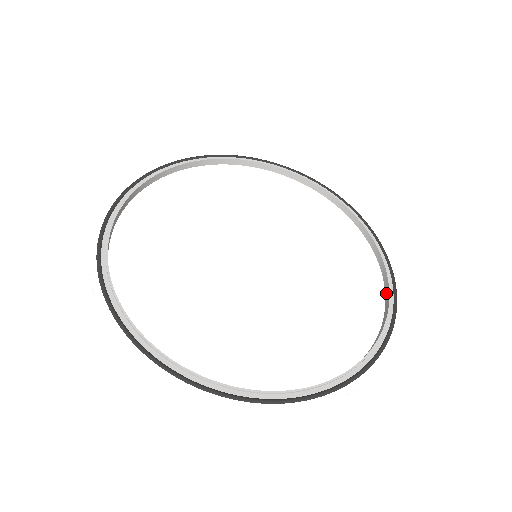
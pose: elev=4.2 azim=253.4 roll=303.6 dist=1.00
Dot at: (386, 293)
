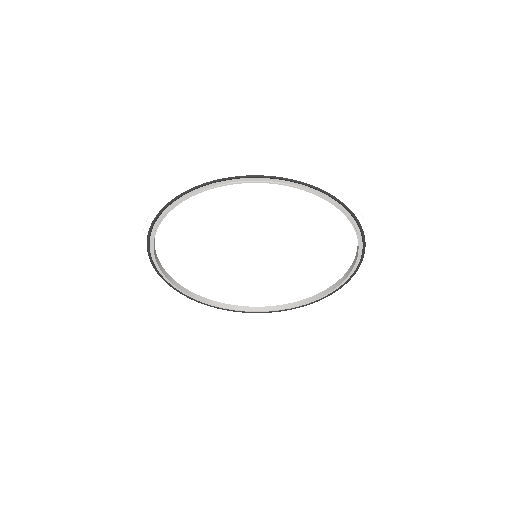
Dot at: (352, 225)
